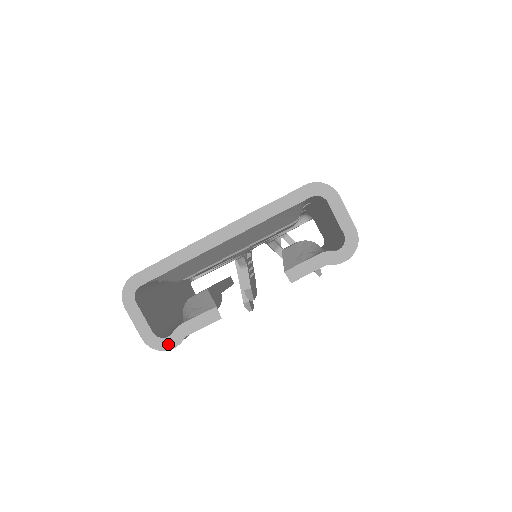
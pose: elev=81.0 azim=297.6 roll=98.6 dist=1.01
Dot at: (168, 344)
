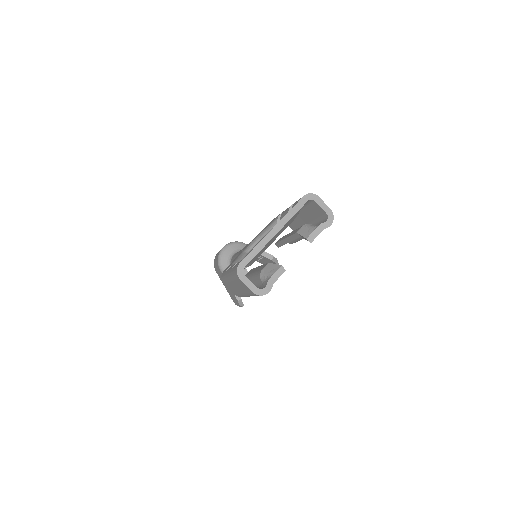
Dot at: (266, 291)
